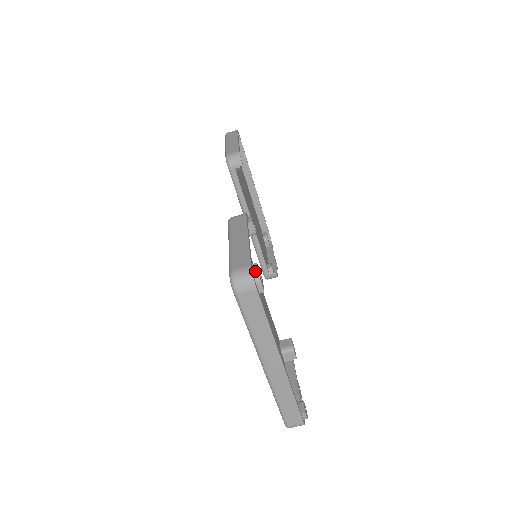
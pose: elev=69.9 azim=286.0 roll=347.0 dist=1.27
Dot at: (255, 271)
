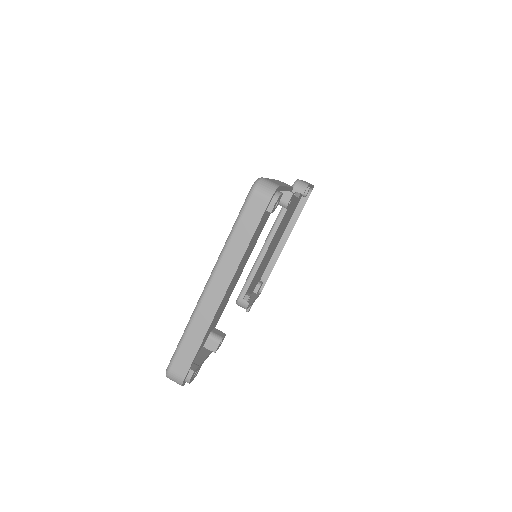
Dot at: (279, 192)
